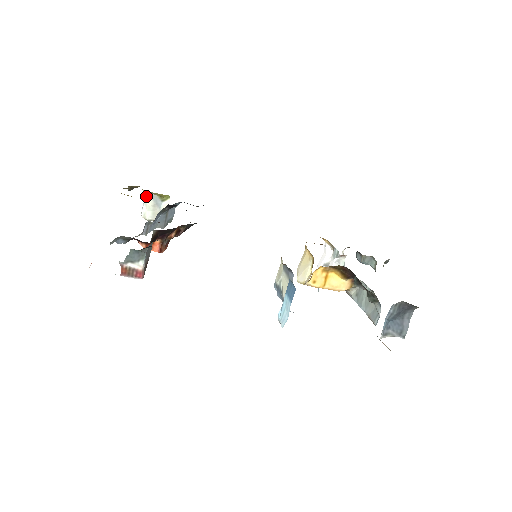
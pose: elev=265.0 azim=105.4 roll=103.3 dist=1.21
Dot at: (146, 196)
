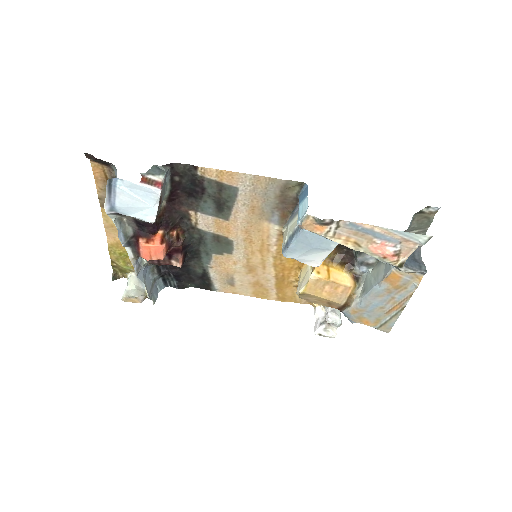
Dot at: (131, 277)
